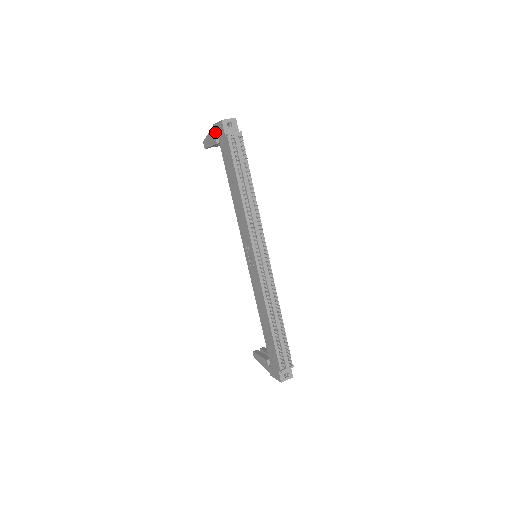
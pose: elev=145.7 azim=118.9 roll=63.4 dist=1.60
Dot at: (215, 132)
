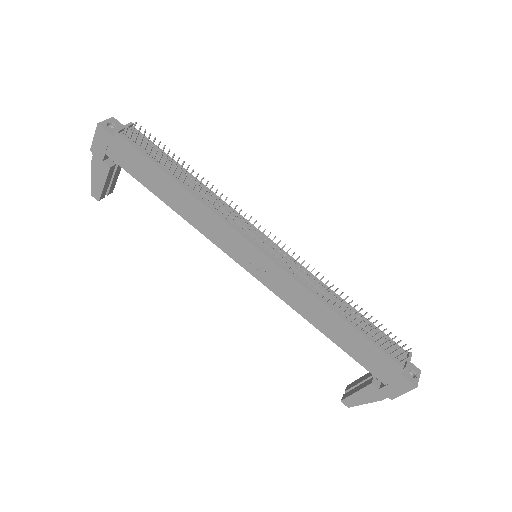
Dot at: (99, 154)
